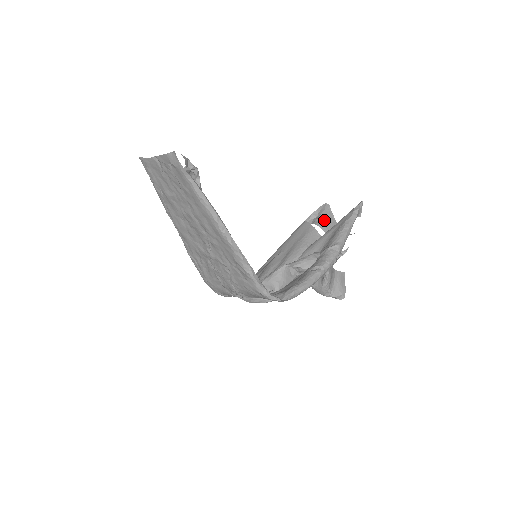
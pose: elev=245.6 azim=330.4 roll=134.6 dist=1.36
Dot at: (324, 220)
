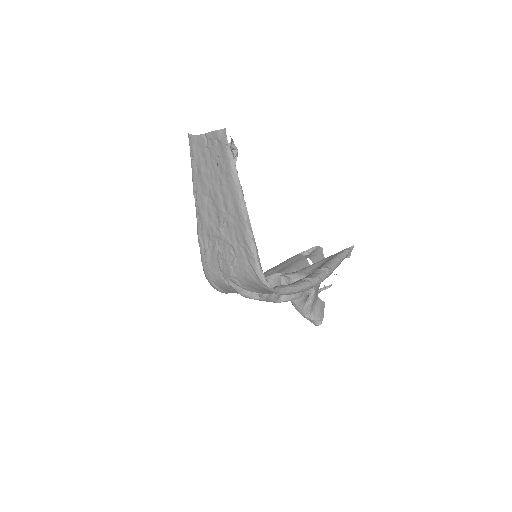
Dot at: (316, 257)
